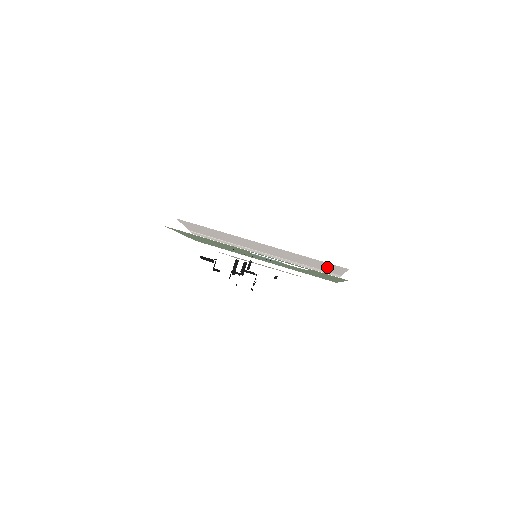
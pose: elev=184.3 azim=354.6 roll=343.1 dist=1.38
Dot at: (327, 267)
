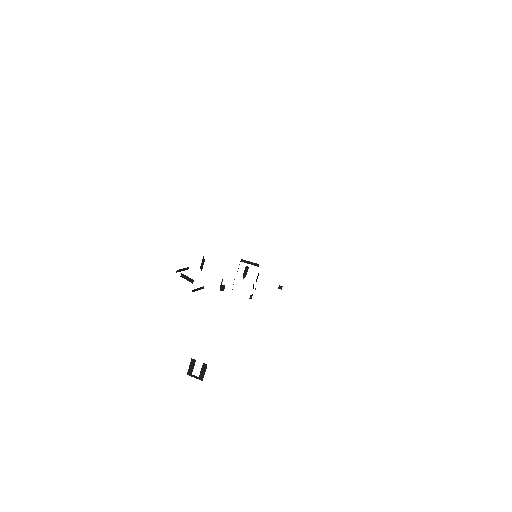
Dot at: occluded
